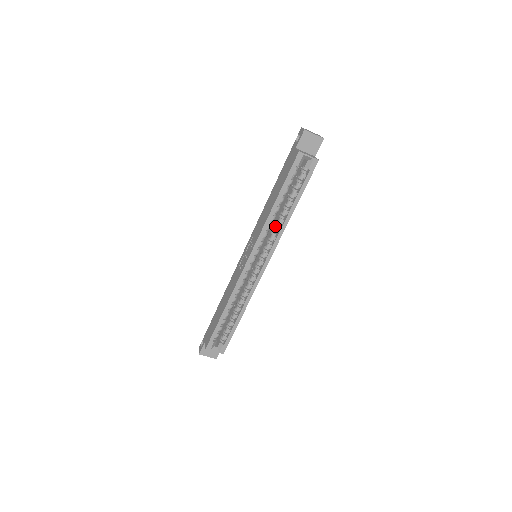
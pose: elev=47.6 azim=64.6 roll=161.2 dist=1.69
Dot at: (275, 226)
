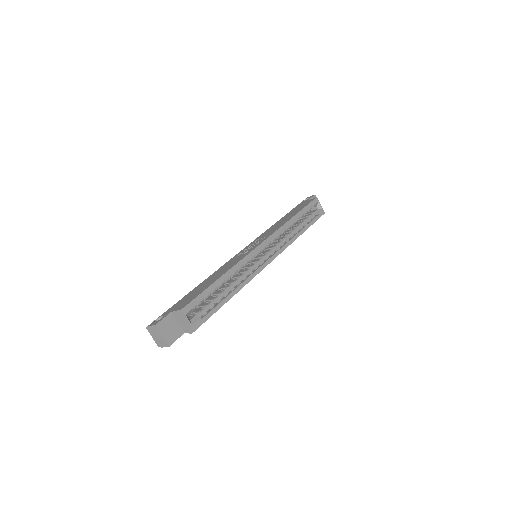
Dot at: (285, 236)
